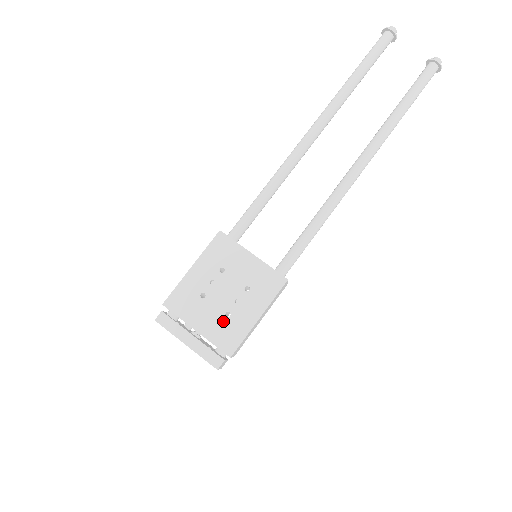
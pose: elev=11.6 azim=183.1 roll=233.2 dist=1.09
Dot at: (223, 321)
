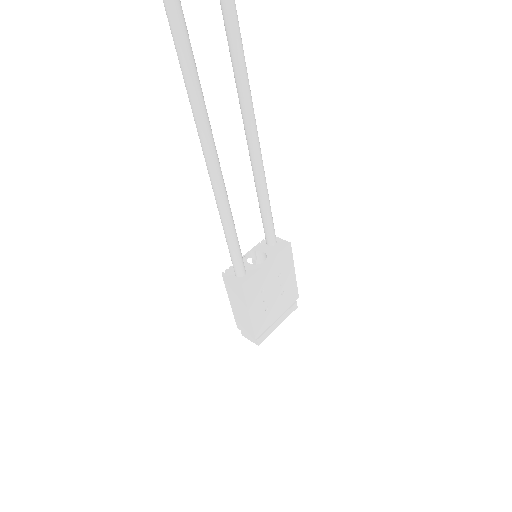
Dot at: (284, 298)
